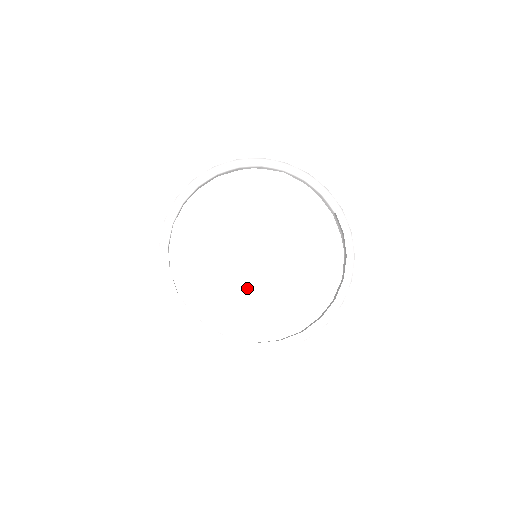
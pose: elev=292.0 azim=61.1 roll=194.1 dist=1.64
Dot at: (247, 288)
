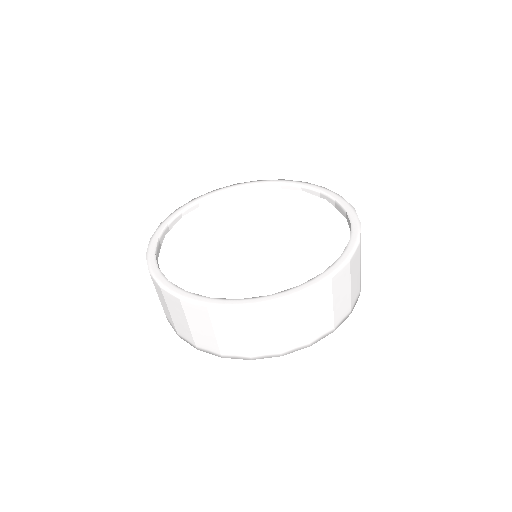
Dot at: (223, 251)
